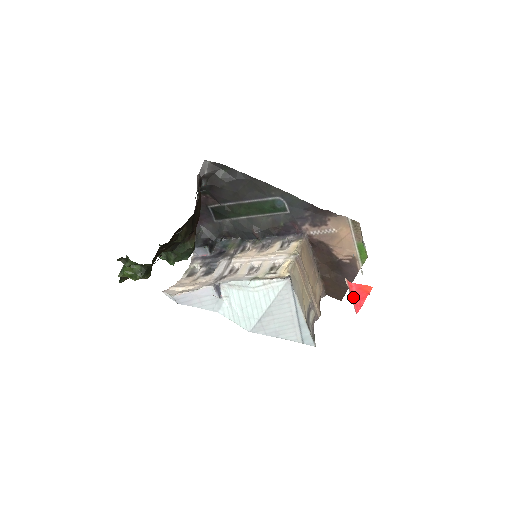
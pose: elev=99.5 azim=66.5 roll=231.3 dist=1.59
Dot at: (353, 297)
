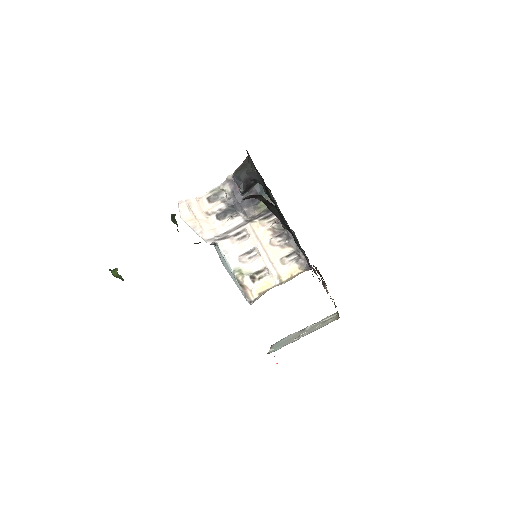
Dot at: occluded
